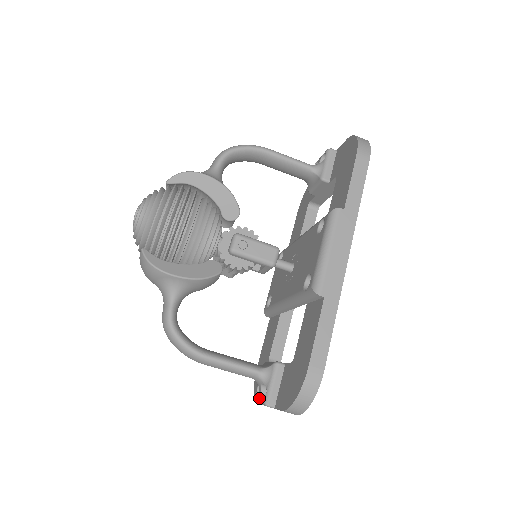
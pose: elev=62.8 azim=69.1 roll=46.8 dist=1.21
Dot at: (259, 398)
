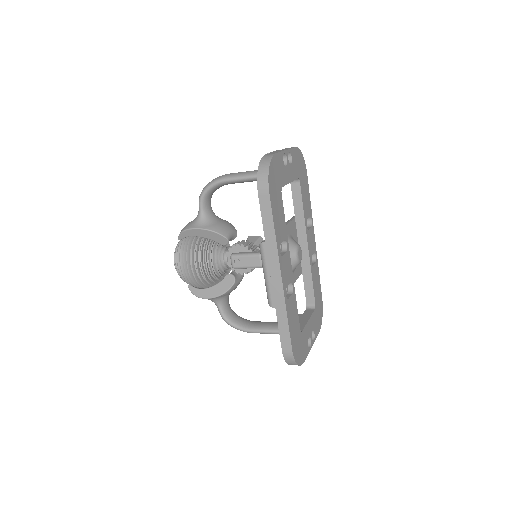
Dot at: occluded
